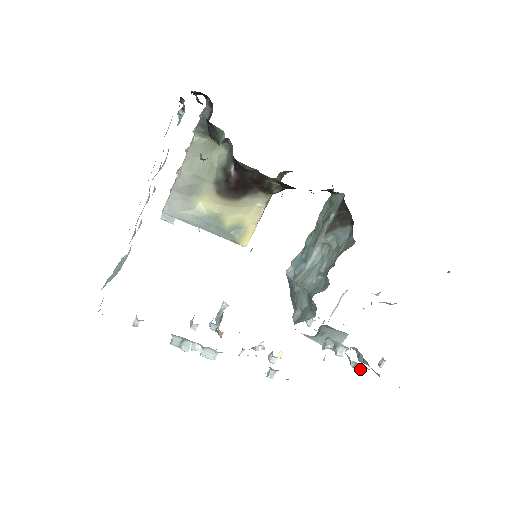
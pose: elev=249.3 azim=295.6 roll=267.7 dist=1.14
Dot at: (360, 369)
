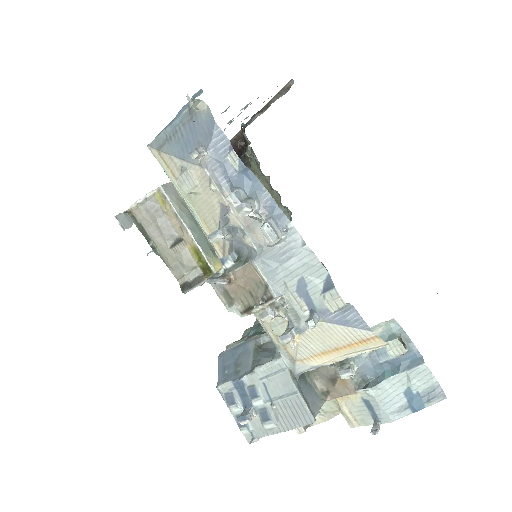
Dot at: (404, 346)
